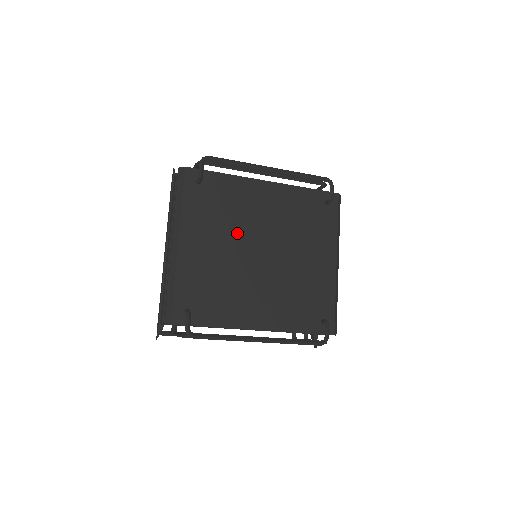
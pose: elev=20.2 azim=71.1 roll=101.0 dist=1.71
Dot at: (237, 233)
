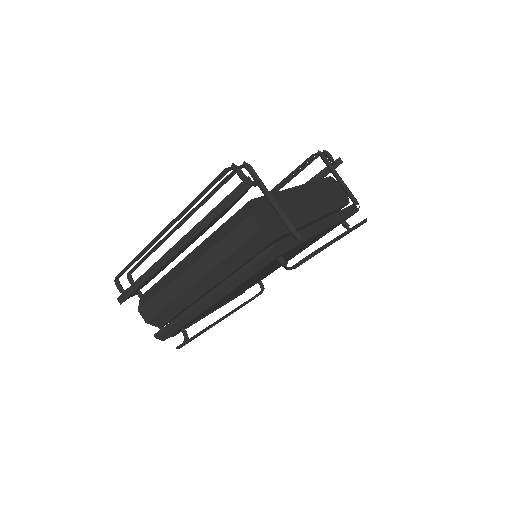
Dot at: occluded
